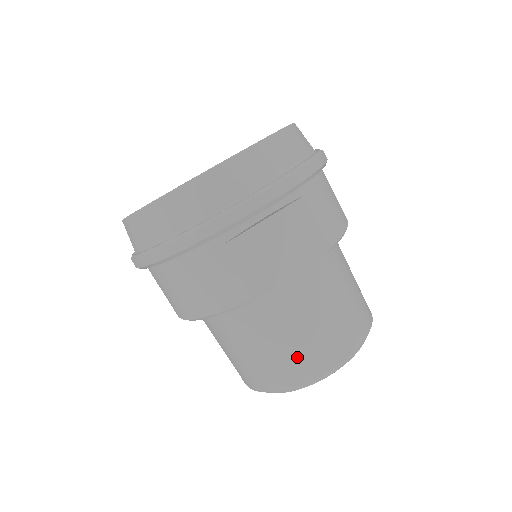
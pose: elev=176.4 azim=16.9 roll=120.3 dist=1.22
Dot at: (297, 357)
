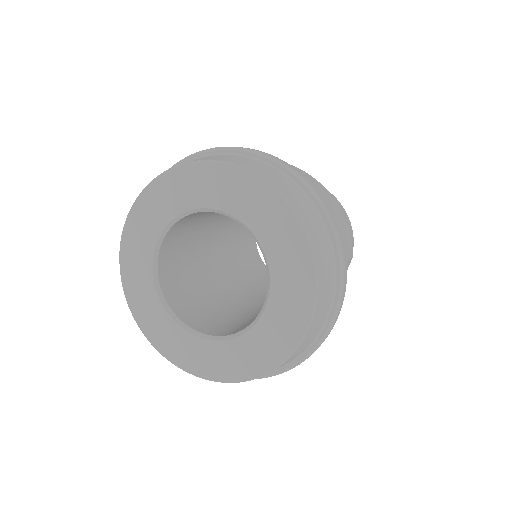
Dot at: occluded
